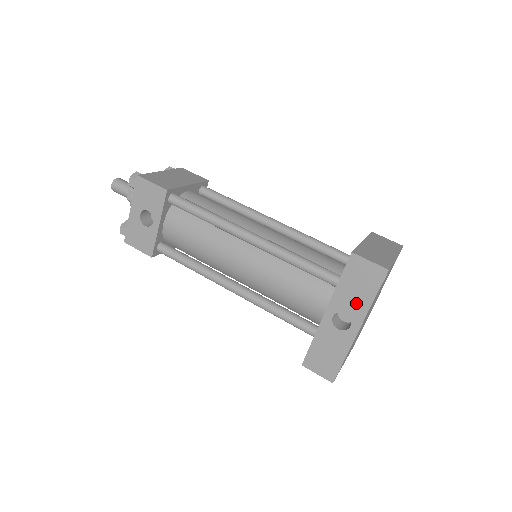
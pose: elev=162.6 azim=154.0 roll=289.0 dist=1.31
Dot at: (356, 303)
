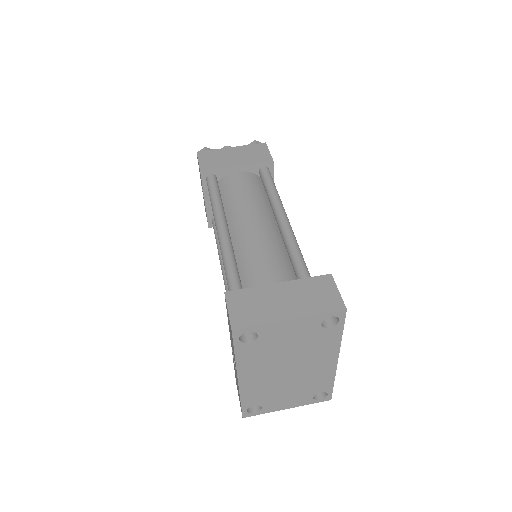
Dot at: occluded
